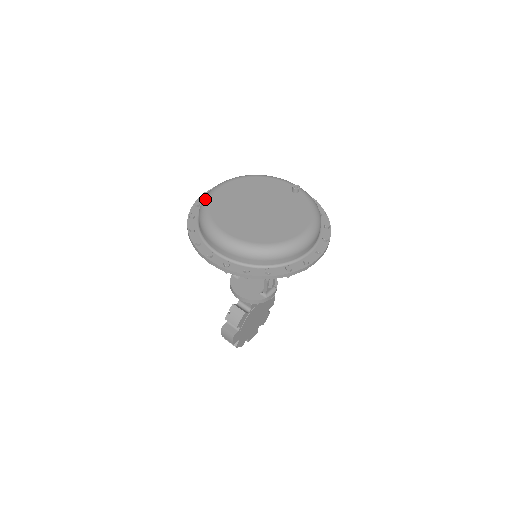
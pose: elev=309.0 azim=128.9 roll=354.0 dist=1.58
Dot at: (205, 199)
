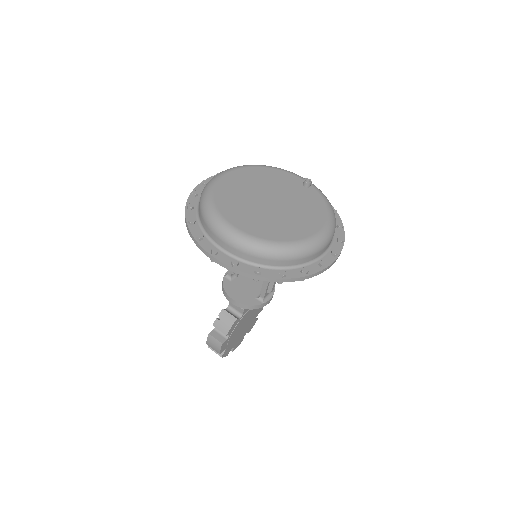
Dot at: (207, 188)
